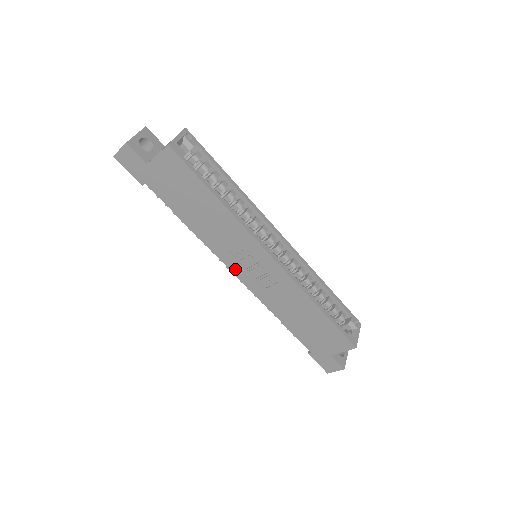
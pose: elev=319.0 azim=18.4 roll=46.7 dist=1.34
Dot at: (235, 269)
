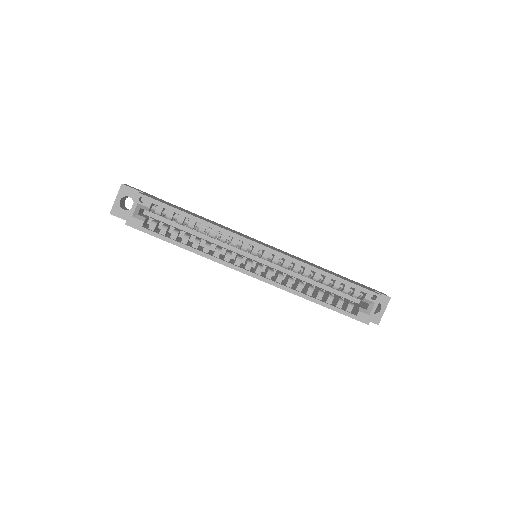
Dot at: occluded
